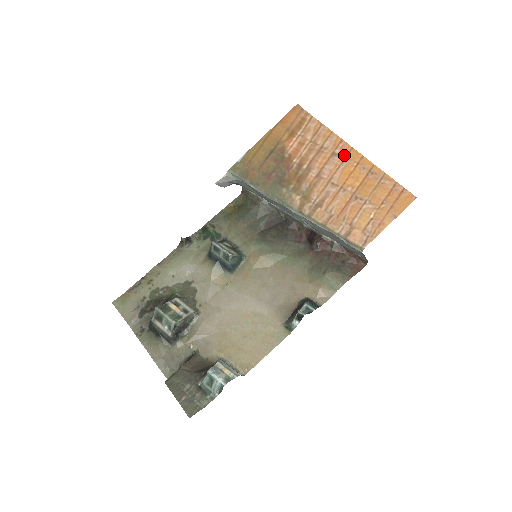
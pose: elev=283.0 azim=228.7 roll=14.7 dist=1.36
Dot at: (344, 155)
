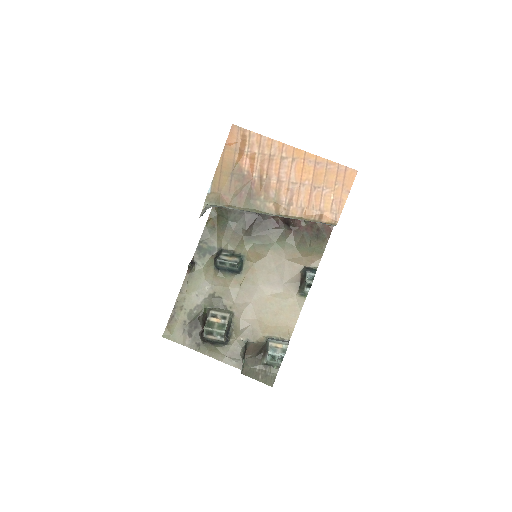
Dot at: (290, 156)
